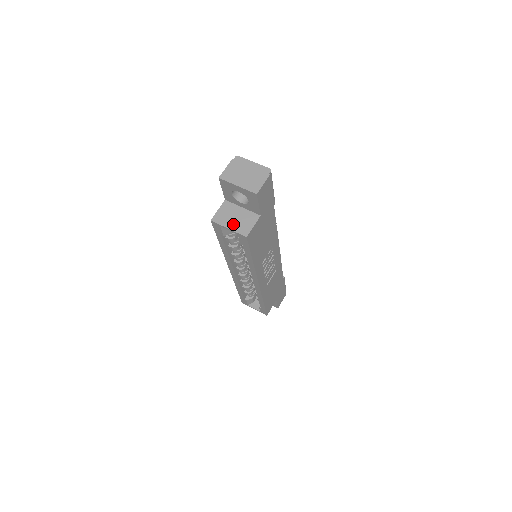
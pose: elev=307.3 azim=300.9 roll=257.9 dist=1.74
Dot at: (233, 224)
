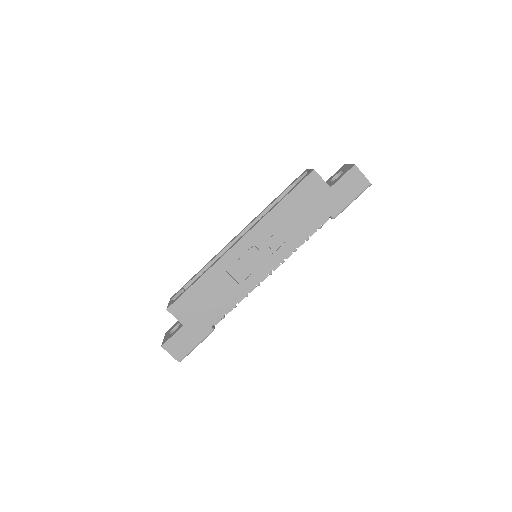
Dot at: occluded
